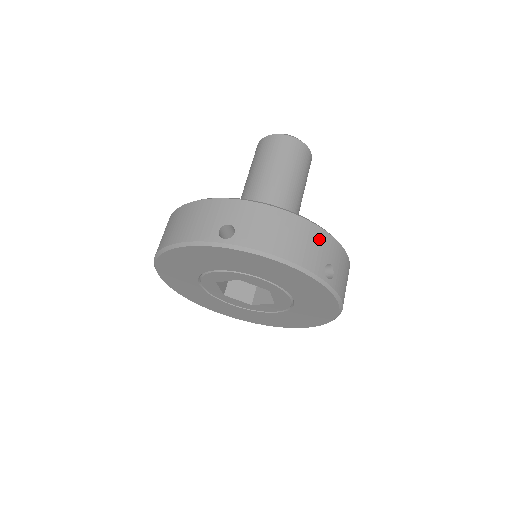
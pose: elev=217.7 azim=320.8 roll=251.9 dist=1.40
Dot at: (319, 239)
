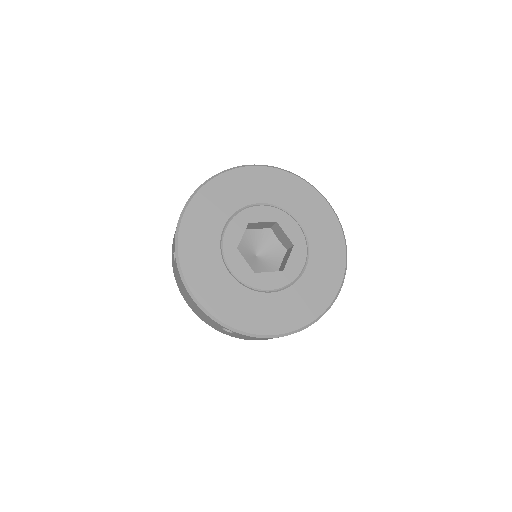
Dot at: occluded
